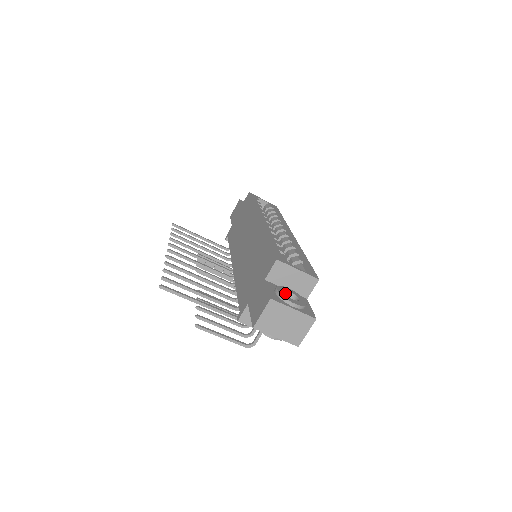
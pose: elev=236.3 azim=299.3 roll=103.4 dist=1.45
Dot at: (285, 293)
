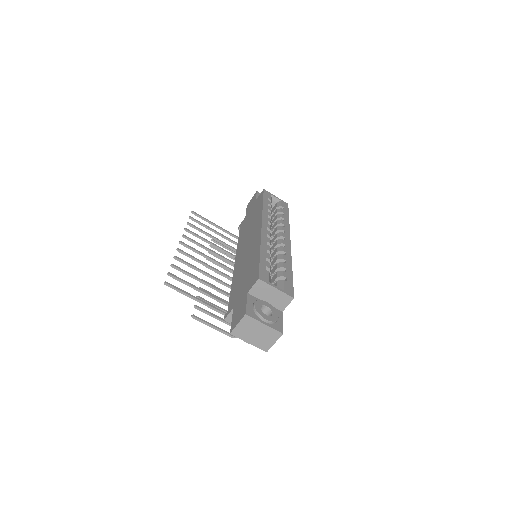
Dot at: (262, 307)
